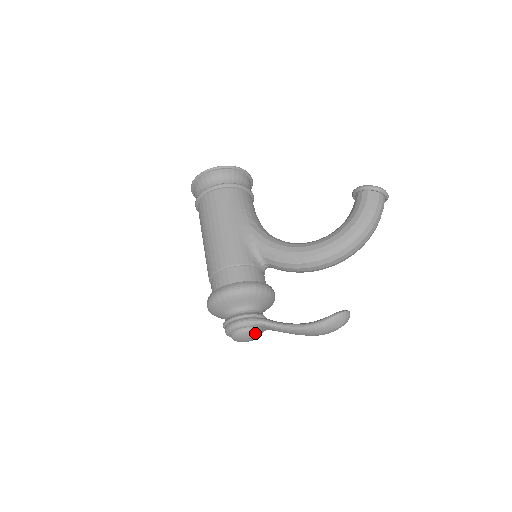
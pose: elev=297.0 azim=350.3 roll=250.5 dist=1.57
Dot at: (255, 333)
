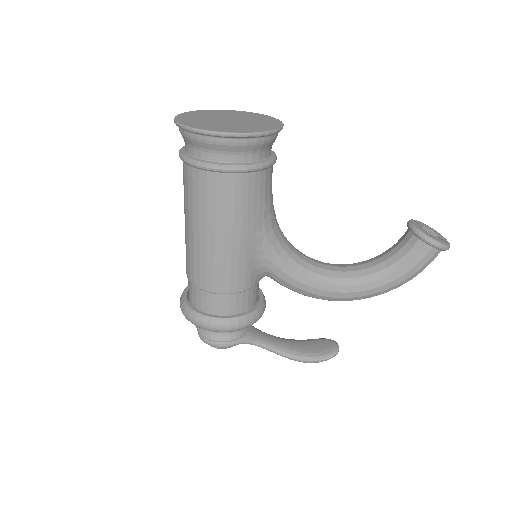
Dot at: occluded
